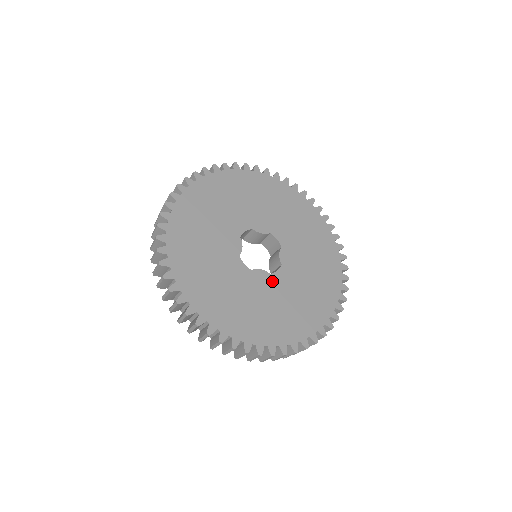
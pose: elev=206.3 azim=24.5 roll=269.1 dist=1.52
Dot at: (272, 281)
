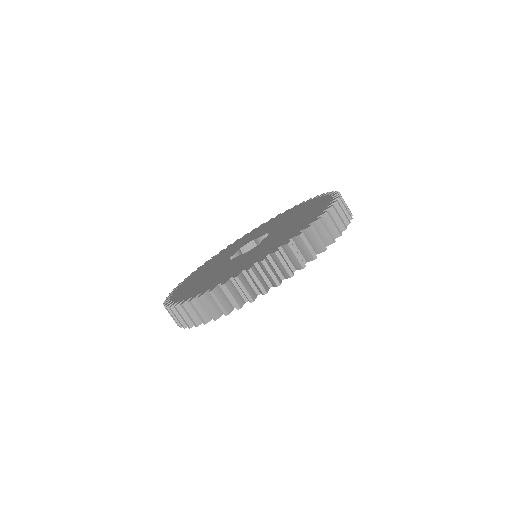
Dot at: (243, 256)
